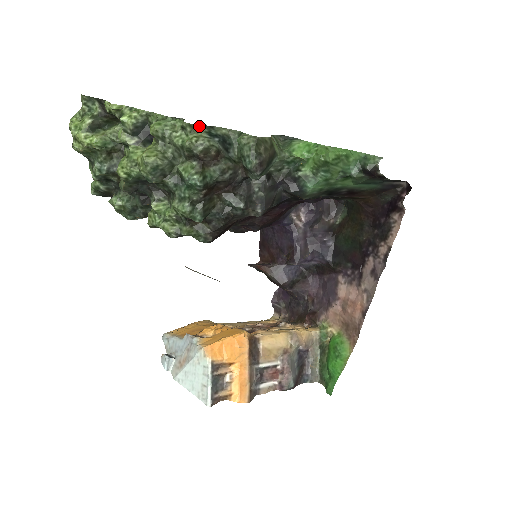
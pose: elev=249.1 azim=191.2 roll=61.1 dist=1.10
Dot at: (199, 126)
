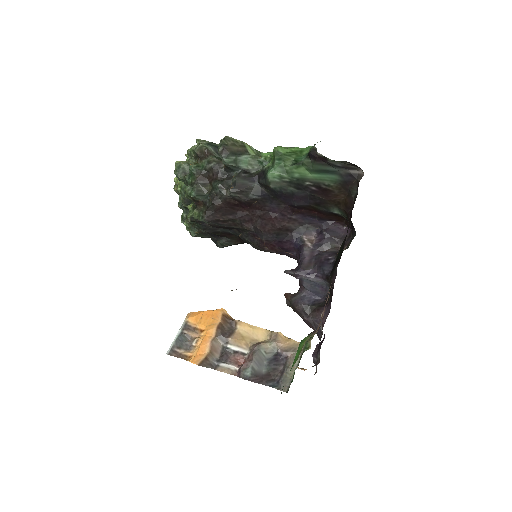
Dot at: (205, 141)
